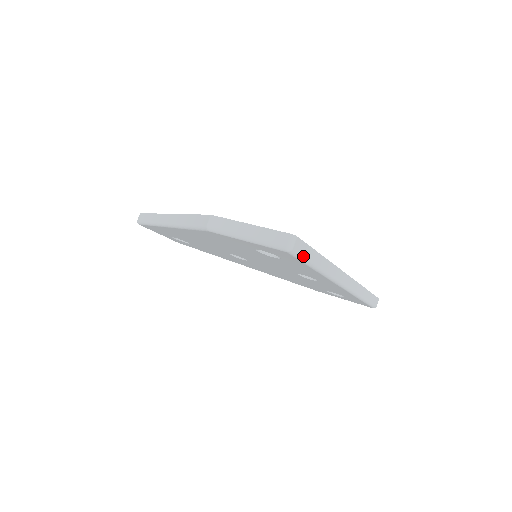
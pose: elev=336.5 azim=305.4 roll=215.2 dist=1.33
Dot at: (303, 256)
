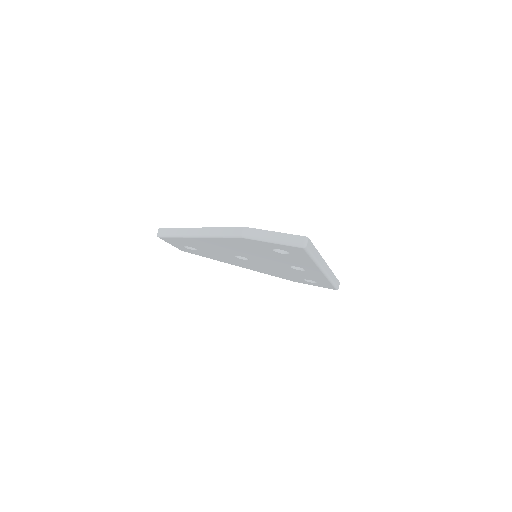
Dot at: (310, 251)
